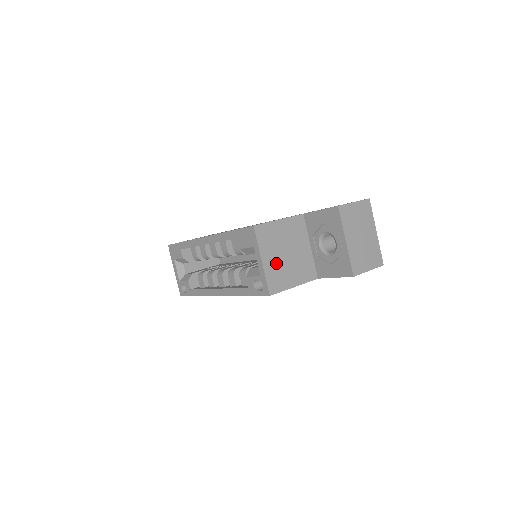
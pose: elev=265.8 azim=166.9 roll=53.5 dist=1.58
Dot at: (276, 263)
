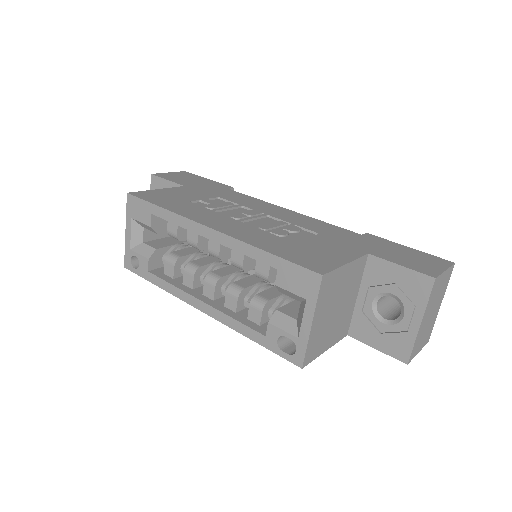
Dot at: (323, 324)
